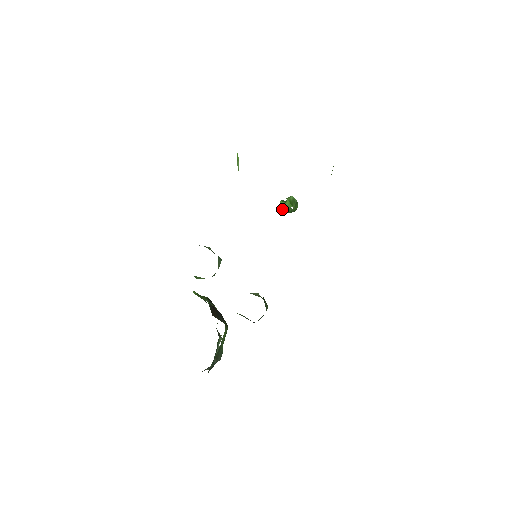
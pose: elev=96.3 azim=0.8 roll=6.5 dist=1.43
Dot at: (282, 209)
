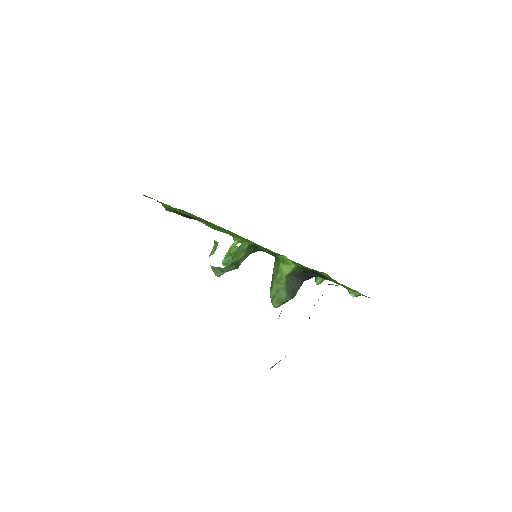
Dot at: (234, 253)
